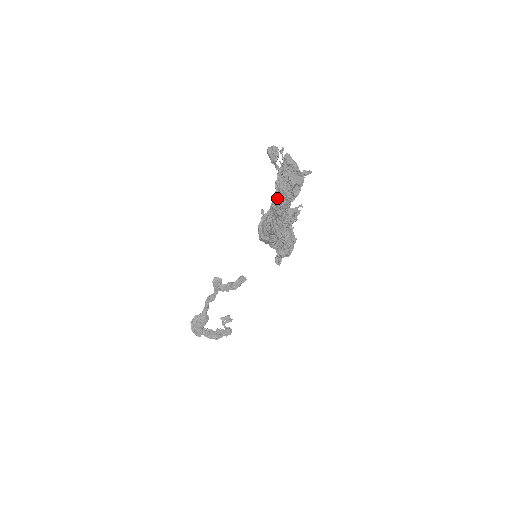
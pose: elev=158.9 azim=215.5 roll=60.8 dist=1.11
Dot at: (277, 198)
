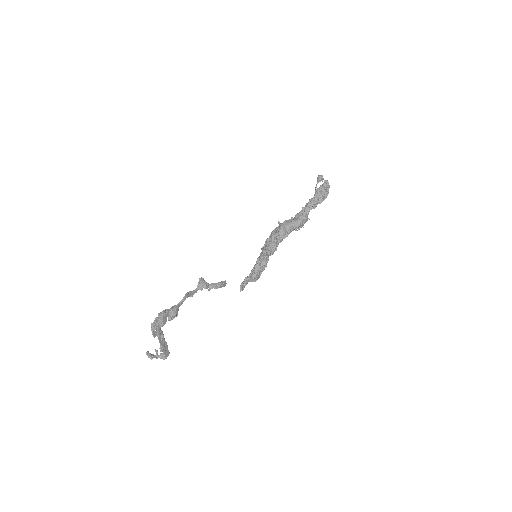
Dot at: (315, 198)
